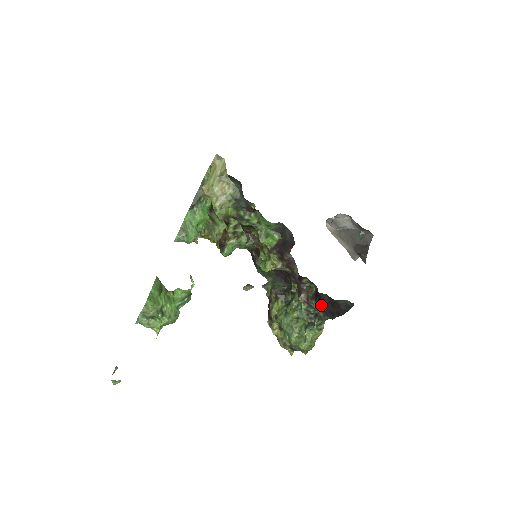
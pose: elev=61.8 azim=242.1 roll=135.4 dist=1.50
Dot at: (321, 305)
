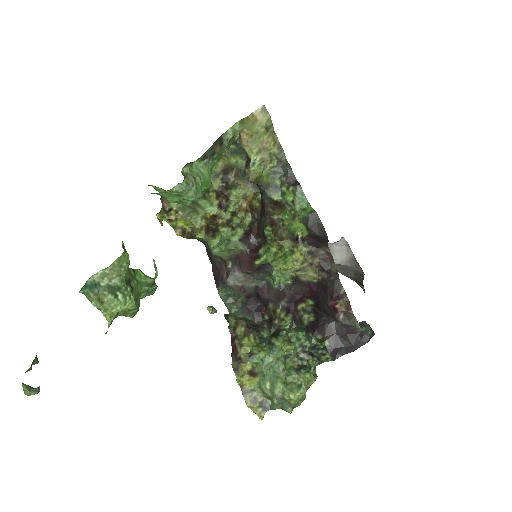
Dot at: (322, 339)
